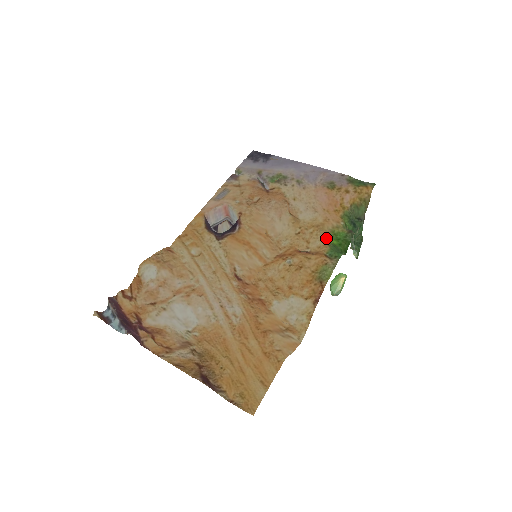
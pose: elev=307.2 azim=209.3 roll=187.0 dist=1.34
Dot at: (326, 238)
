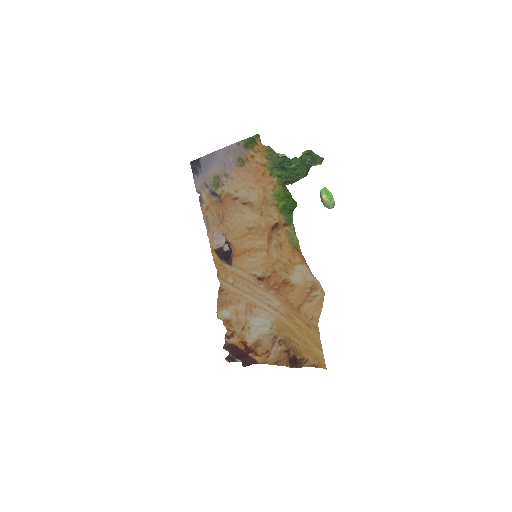
Dot at: (275, 207)
